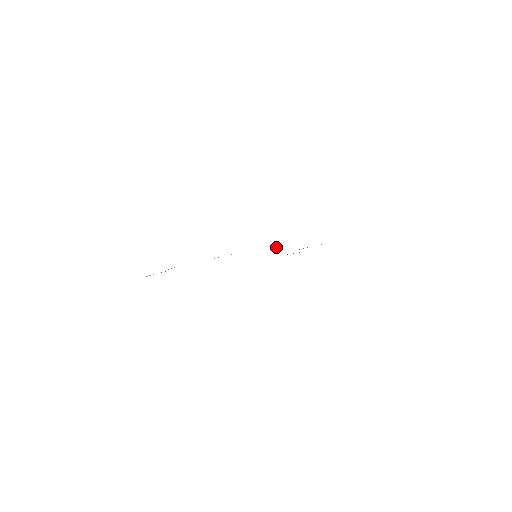
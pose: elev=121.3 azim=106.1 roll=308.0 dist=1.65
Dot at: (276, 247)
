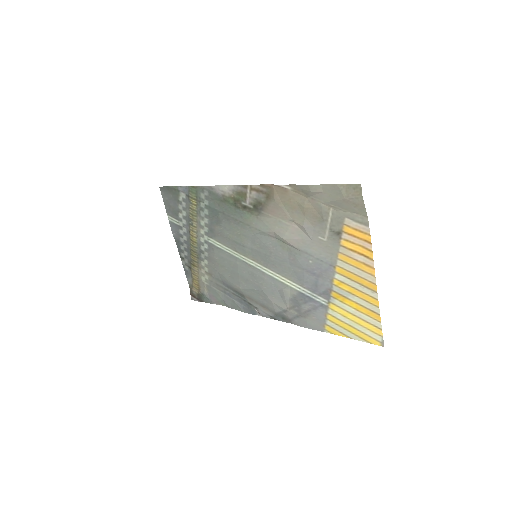
Dot at: (285, 287)
